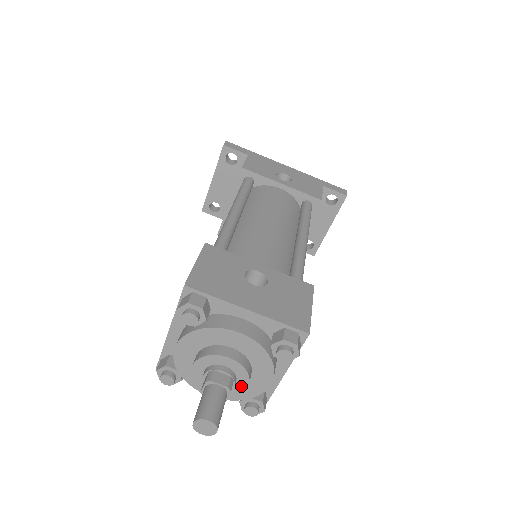
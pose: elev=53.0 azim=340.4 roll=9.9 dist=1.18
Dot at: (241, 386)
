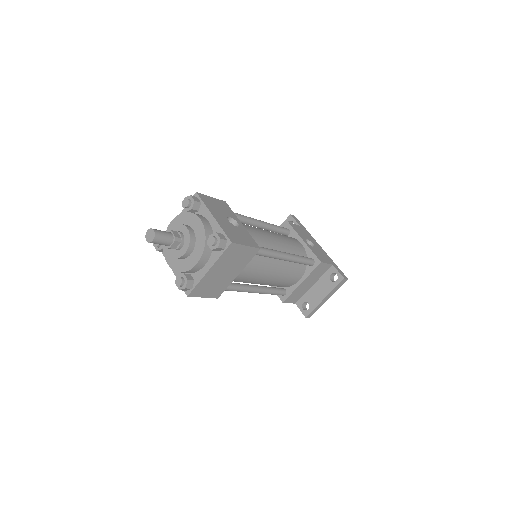
Dot at: (183, 252)
